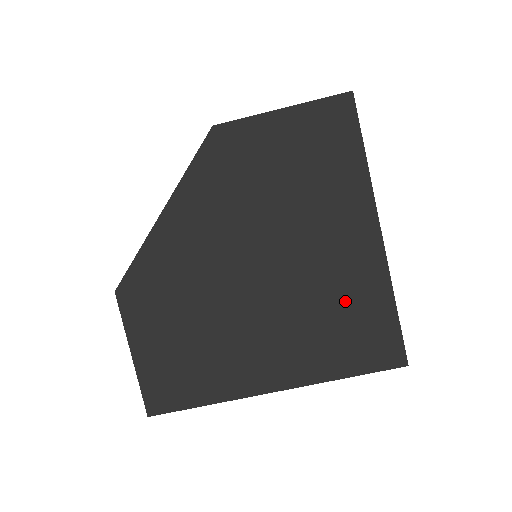
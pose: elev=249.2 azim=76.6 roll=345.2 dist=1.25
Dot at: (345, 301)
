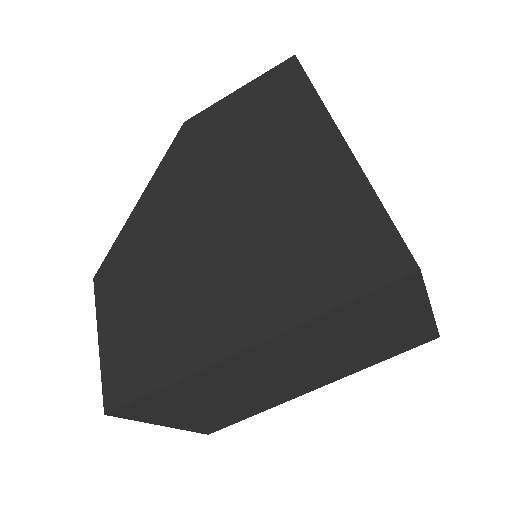
Dot at: (319, 217)
